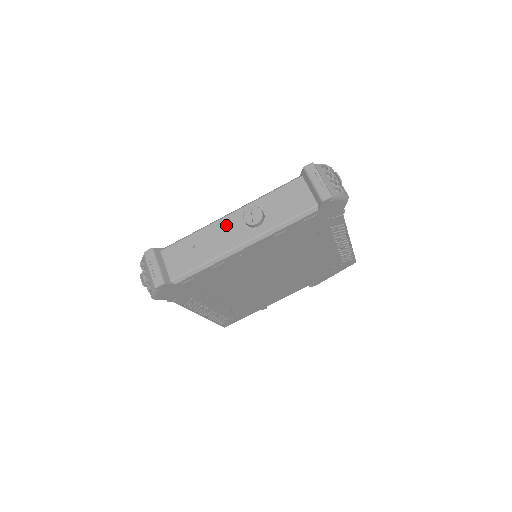
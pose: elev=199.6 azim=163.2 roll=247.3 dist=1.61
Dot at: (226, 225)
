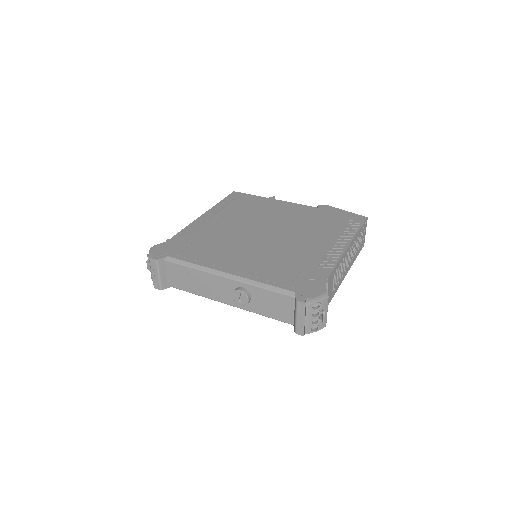
Dot at: (219, 283)
